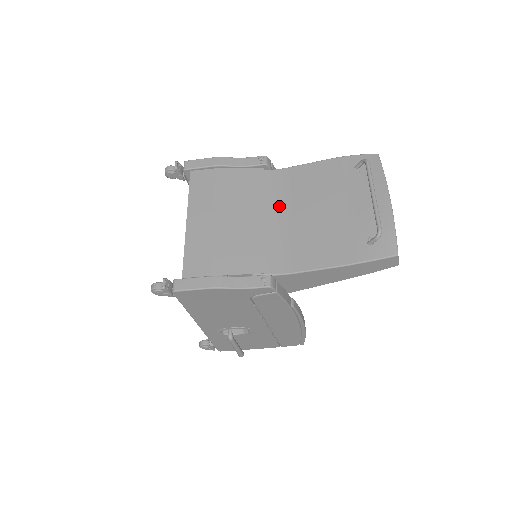
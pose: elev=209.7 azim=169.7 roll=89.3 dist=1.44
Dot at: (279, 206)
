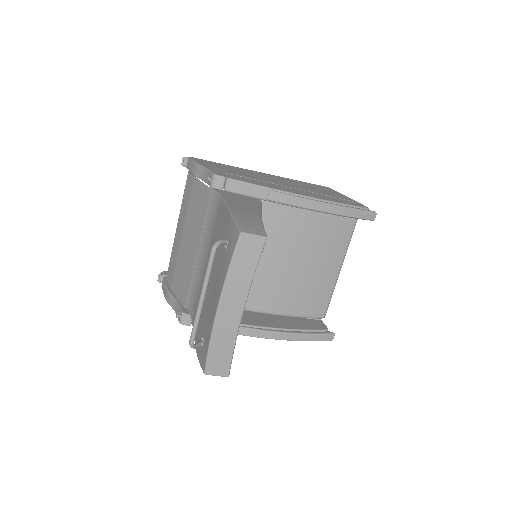
Dot at: (207, 244)
